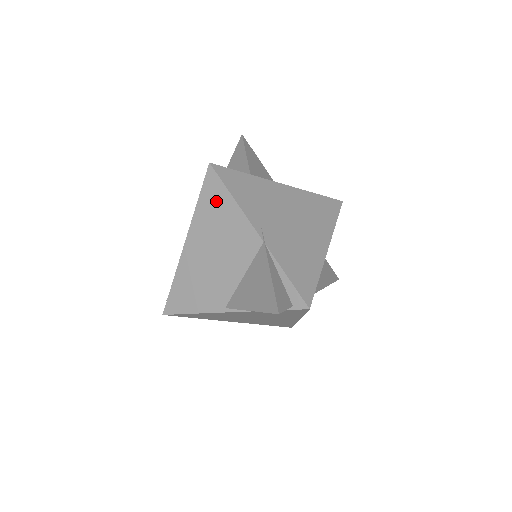
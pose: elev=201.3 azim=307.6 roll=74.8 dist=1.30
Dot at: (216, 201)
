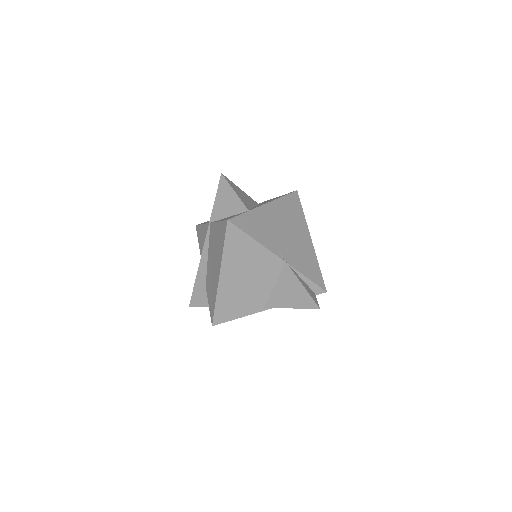
Dot at: (240, 245)
